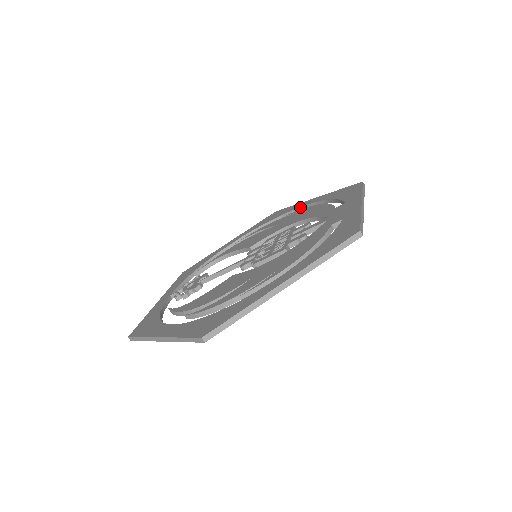
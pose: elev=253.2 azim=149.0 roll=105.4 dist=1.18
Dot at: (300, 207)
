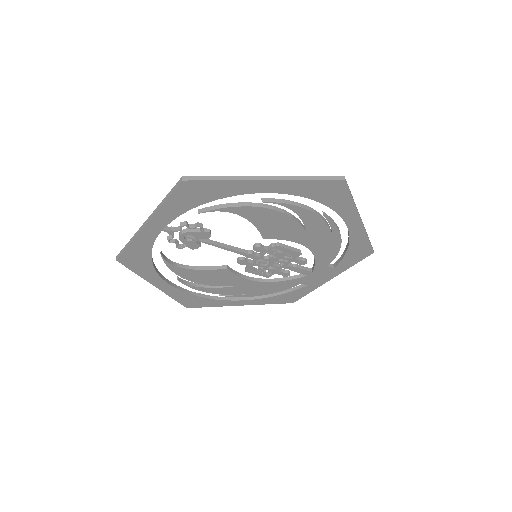
Dot at: (233, 297)
